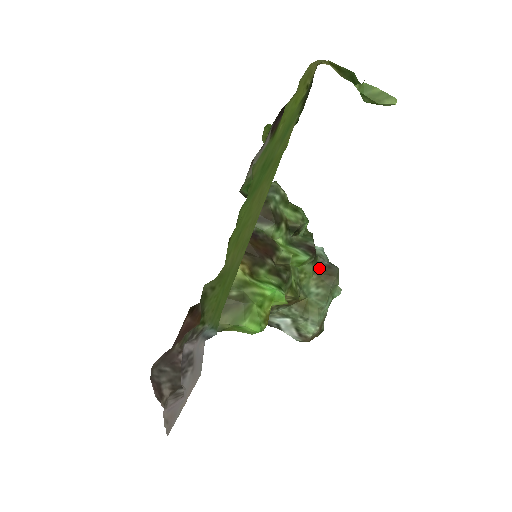
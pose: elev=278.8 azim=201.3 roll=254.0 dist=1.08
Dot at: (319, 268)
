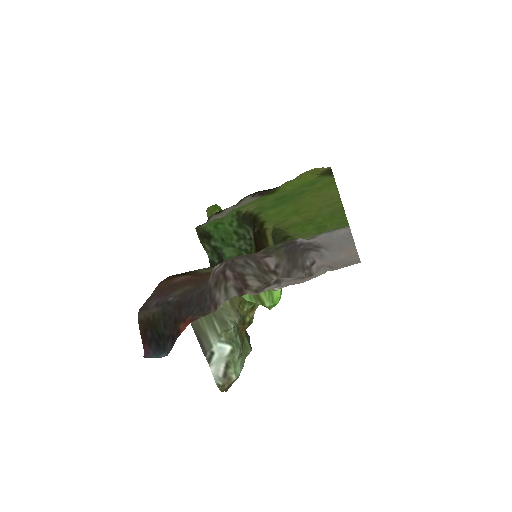
Dot at: occluded
